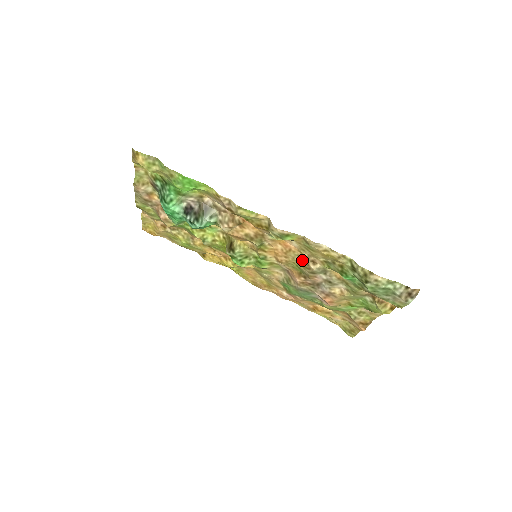
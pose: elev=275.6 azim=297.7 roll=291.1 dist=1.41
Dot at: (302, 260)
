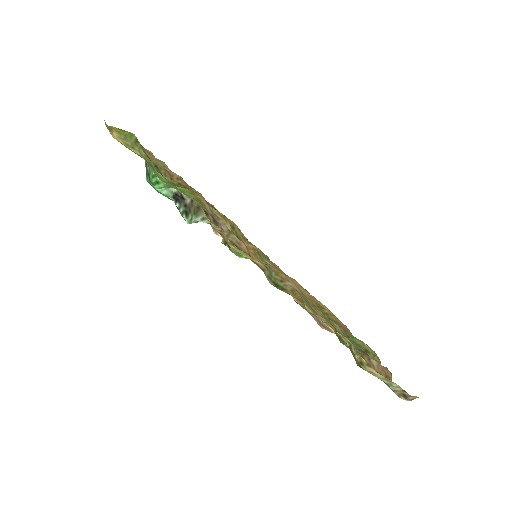
Dot at: occluded
